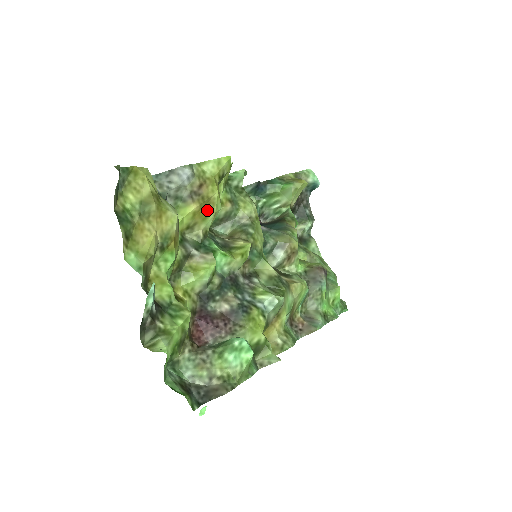
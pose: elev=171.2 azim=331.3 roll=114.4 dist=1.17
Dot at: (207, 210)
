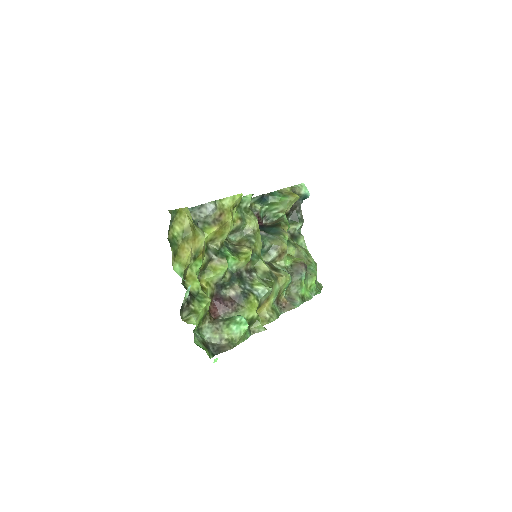
Dot at: (224, 230)
